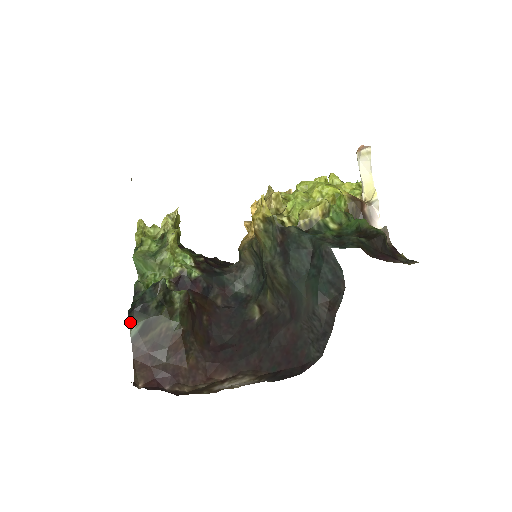
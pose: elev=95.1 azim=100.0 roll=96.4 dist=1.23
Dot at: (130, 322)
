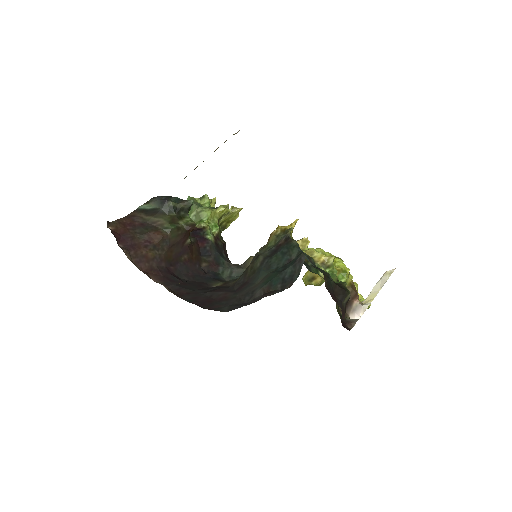
Dot at: (148, 202)
